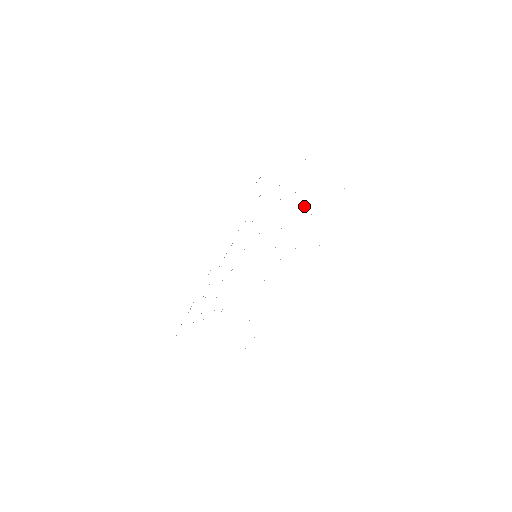
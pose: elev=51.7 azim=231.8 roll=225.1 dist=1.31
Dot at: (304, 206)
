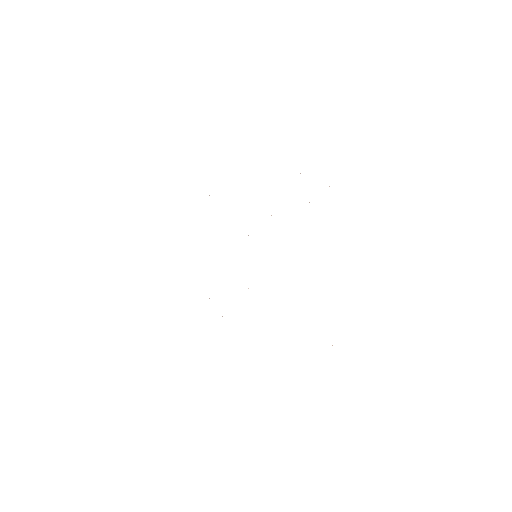
Dot at: occluded
